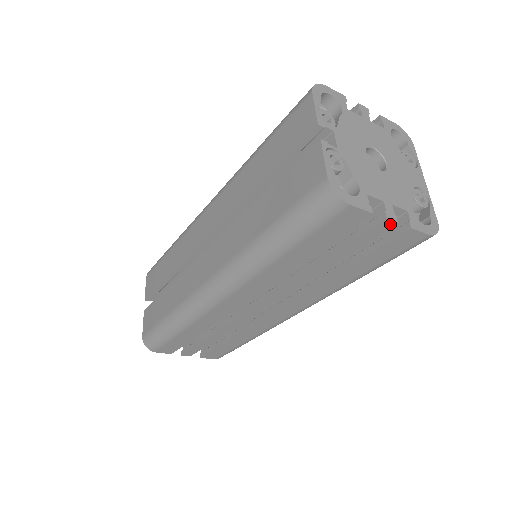
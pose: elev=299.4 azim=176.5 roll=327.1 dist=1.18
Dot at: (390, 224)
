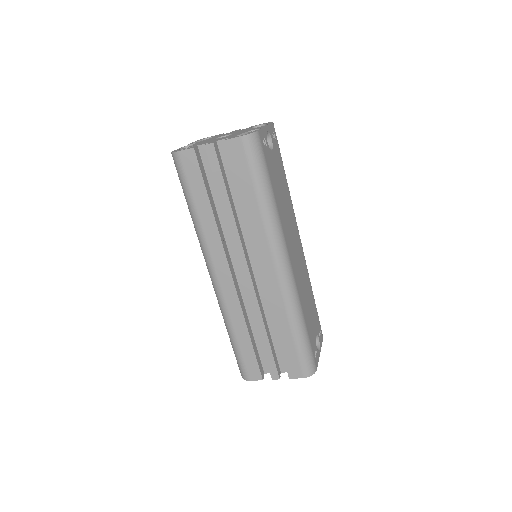
Dot at: (211, 147)
